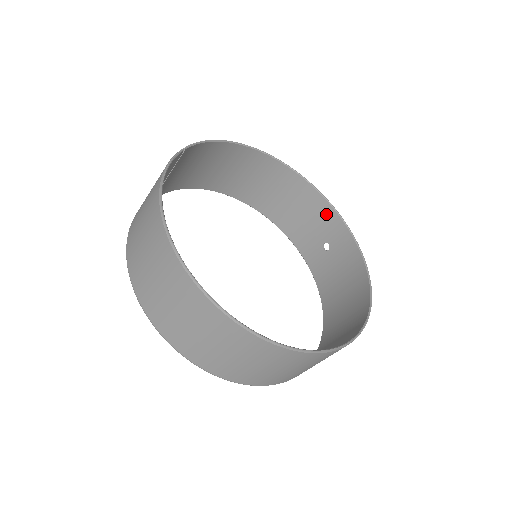
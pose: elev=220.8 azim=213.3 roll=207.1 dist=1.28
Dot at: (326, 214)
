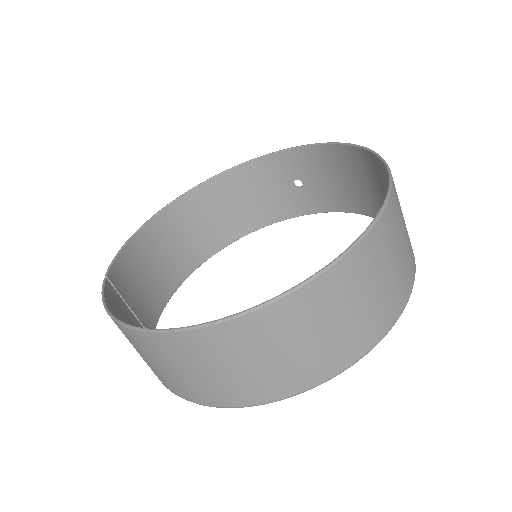
Dot at: (262, 169)
